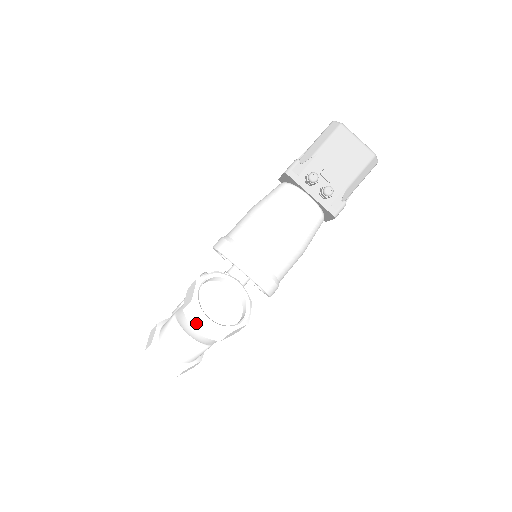
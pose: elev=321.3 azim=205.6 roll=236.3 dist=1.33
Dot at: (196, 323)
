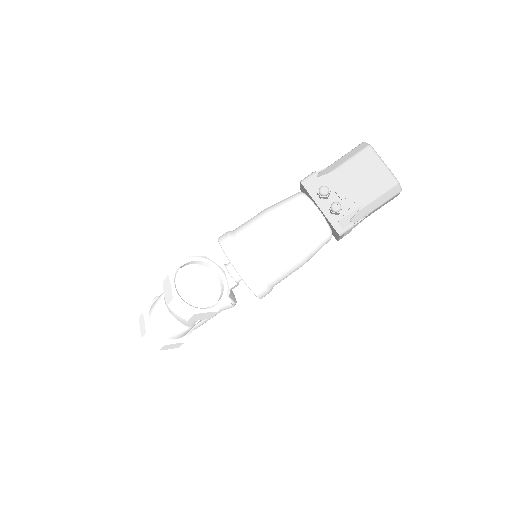
Dot at: (168, 296)
